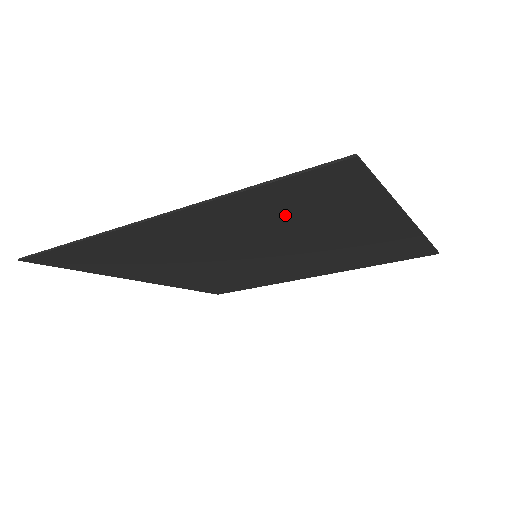
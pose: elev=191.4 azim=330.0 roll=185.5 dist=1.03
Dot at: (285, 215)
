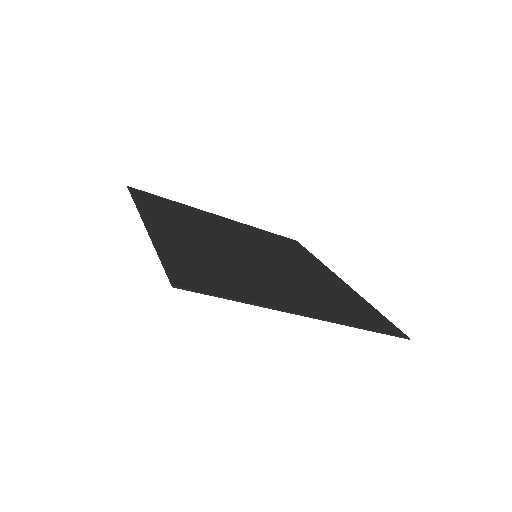
Dot at: (337, 303)
